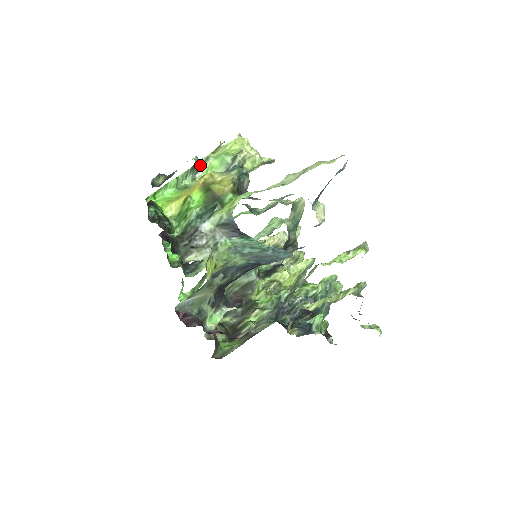
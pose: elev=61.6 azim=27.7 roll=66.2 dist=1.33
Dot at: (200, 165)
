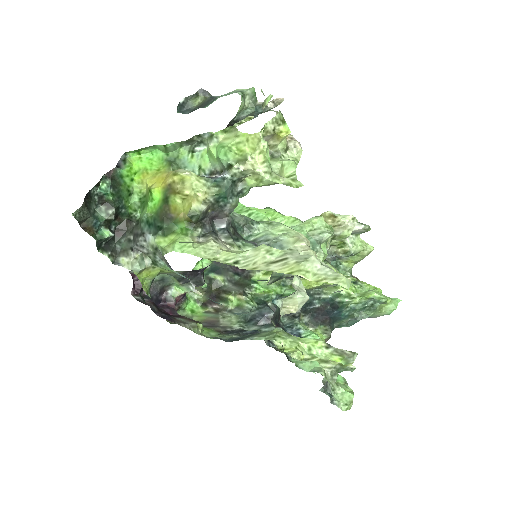
Dot at: (204, 138)
